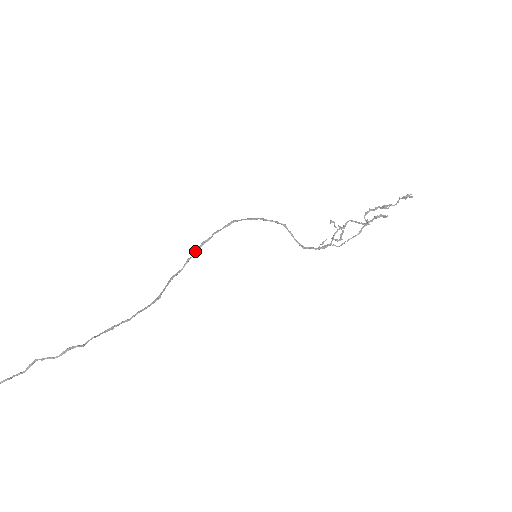
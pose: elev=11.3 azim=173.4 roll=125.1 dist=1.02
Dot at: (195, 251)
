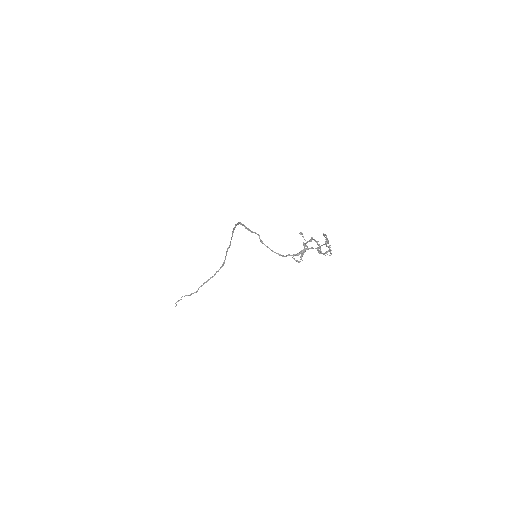
Dot at: (232, 234)
